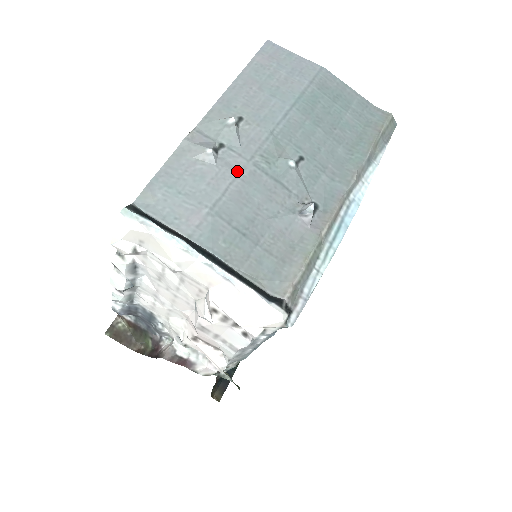
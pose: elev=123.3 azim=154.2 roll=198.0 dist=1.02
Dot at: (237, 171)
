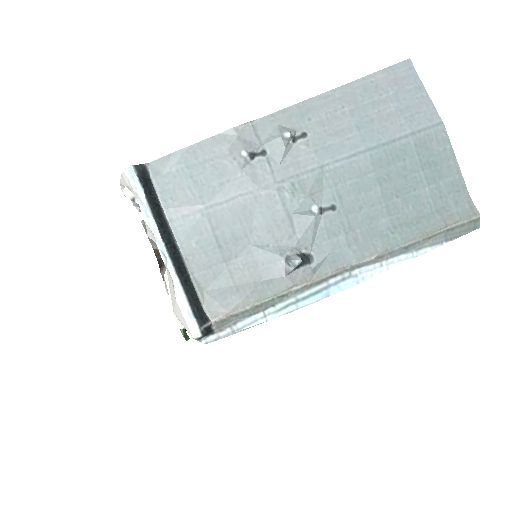
Dot at: (257, 186)
